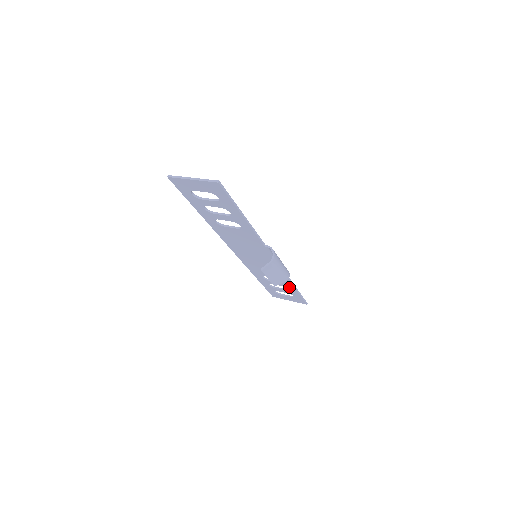
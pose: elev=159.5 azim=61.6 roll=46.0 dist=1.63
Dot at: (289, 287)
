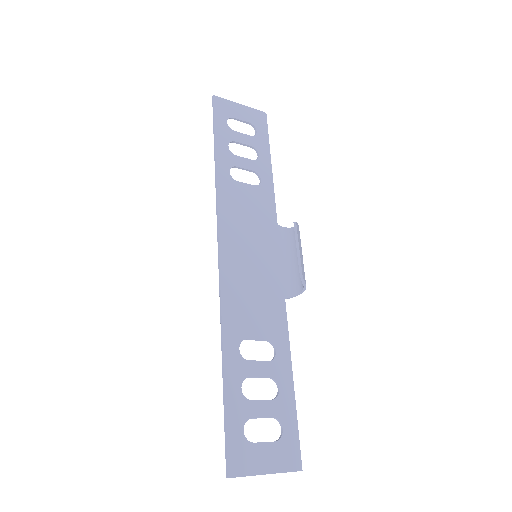
Dot at: (281, 375)
